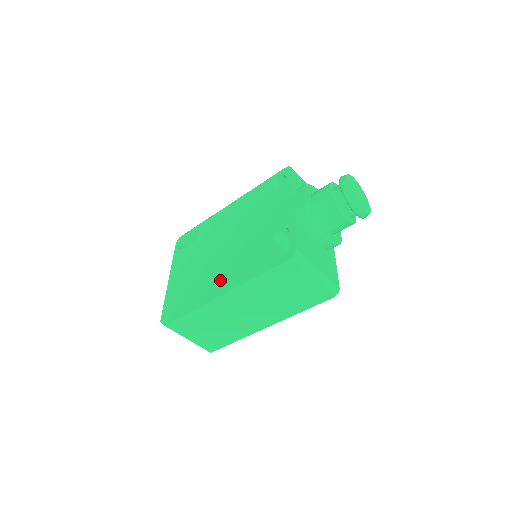
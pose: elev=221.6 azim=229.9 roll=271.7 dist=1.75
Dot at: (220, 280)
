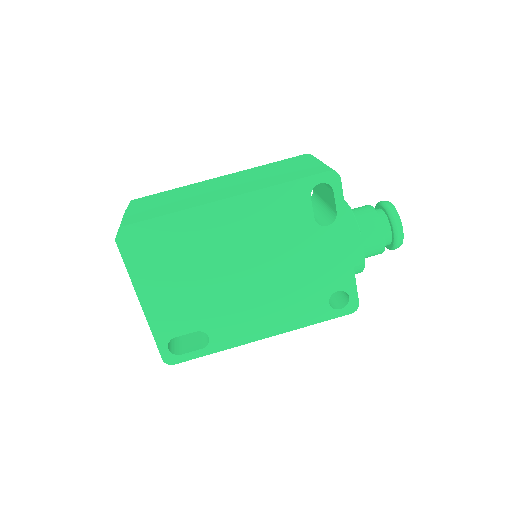
Dot at: occluded
